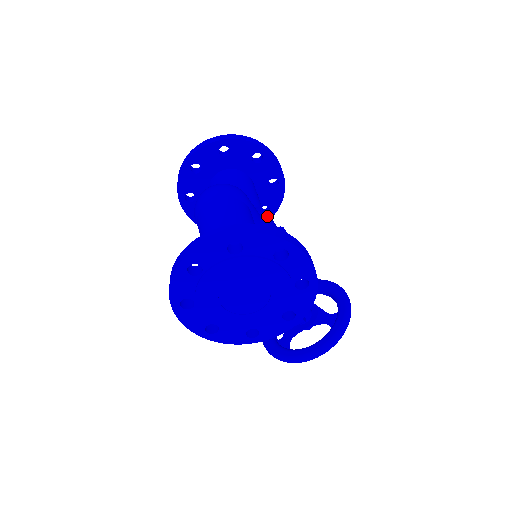
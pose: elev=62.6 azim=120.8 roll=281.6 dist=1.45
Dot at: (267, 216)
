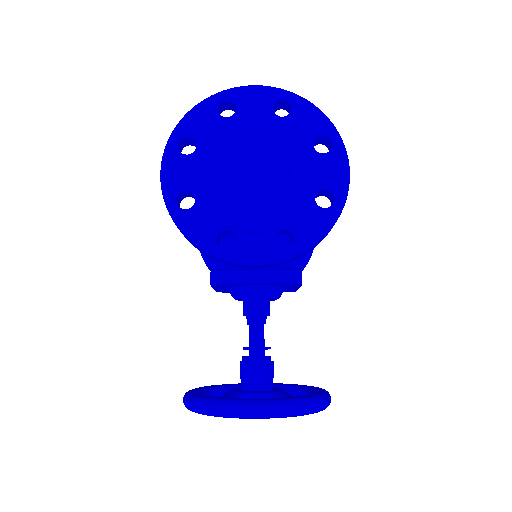
Dot at: occluded
